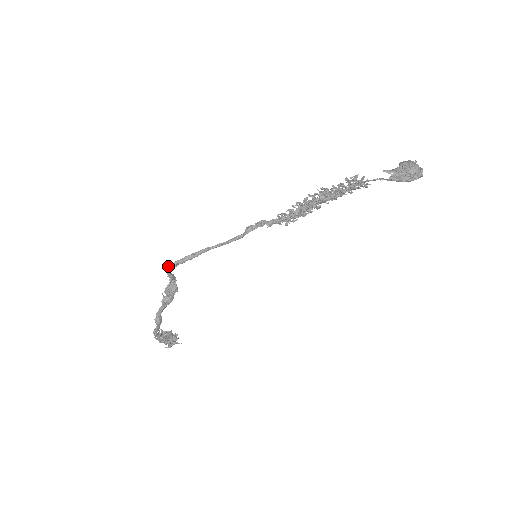
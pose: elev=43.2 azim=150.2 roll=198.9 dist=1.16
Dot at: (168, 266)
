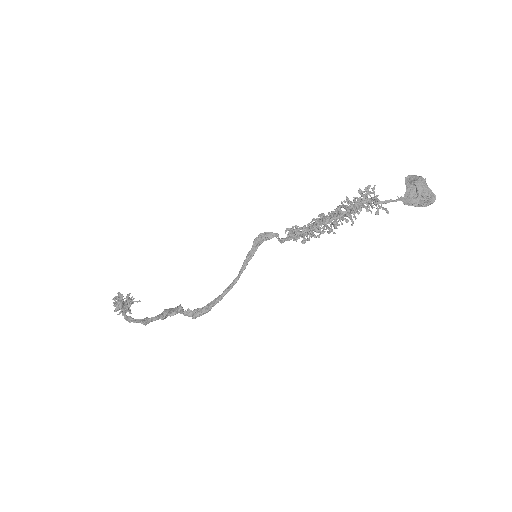
Dot at: (194, 318)
